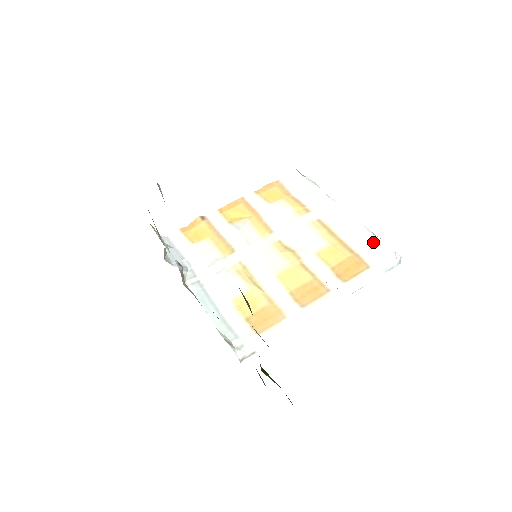
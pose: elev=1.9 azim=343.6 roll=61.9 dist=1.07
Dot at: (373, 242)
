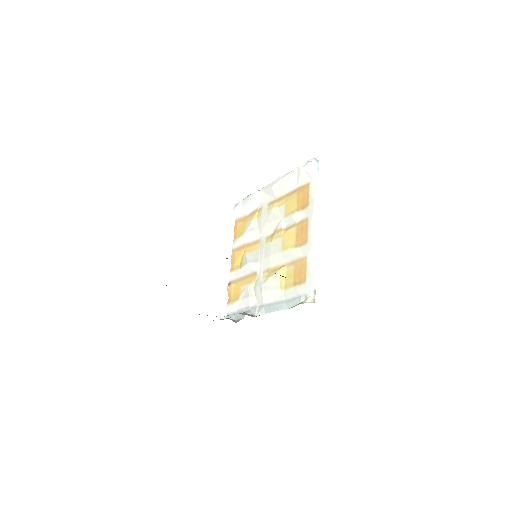
Dot at: (297, 173)
